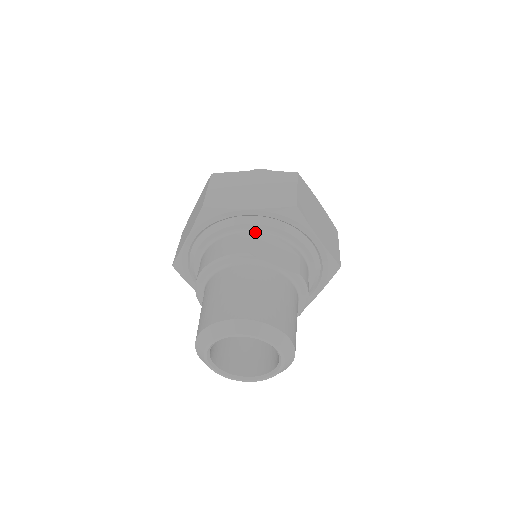
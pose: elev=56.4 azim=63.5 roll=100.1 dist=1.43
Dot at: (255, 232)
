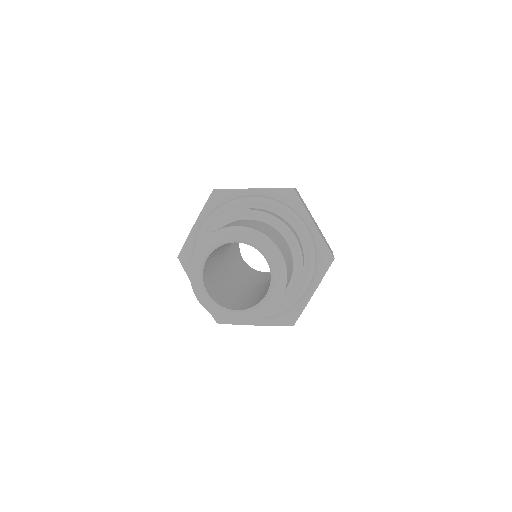
Dot at: occluded
